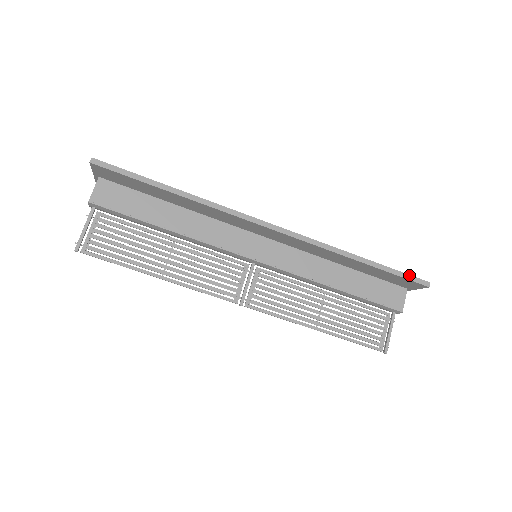
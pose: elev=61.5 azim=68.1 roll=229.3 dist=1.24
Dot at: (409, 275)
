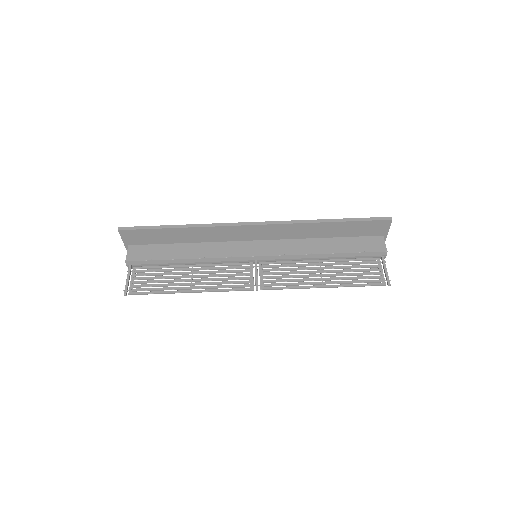
Dot at: (372, 218)
